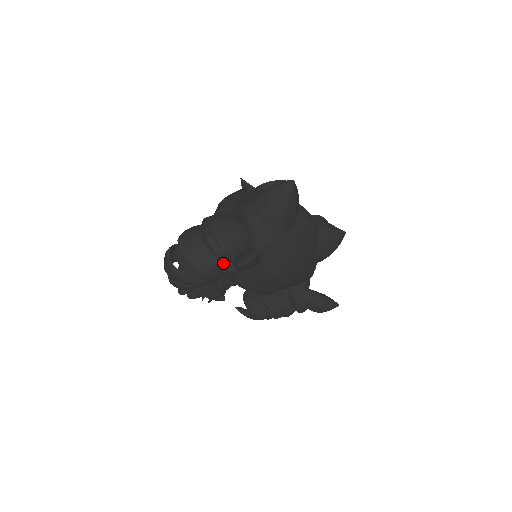
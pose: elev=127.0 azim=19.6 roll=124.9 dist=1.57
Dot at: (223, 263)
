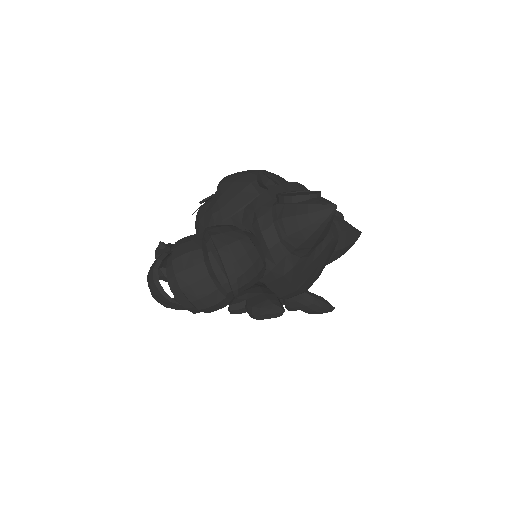
Dot at: (230, 298)
